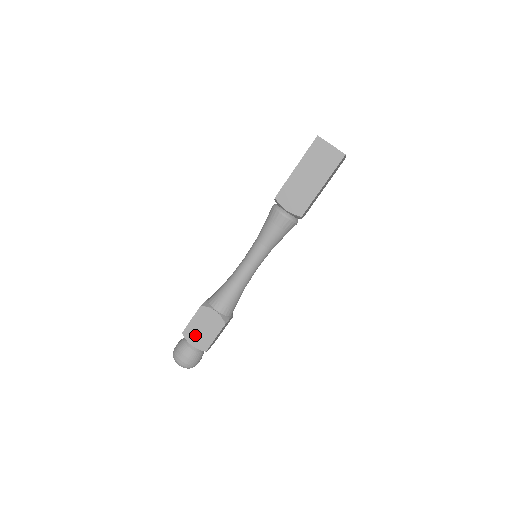
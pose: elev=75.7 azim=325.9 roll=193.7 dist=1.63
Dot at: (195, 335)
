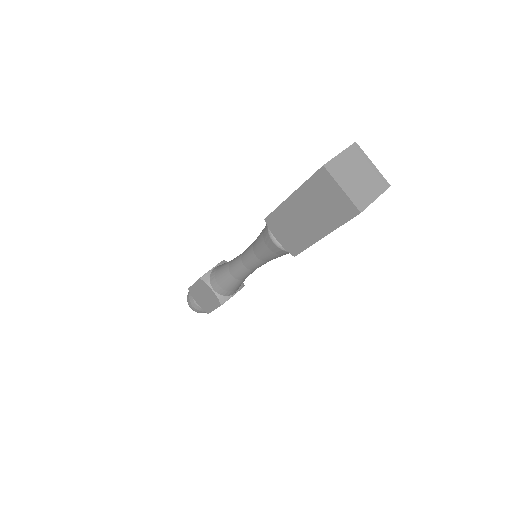
Dot at: occluded
